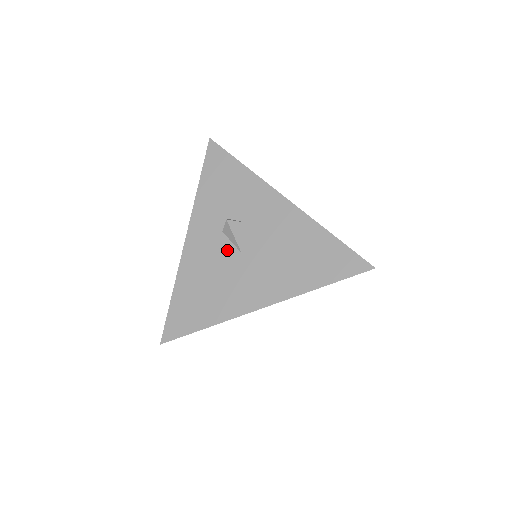
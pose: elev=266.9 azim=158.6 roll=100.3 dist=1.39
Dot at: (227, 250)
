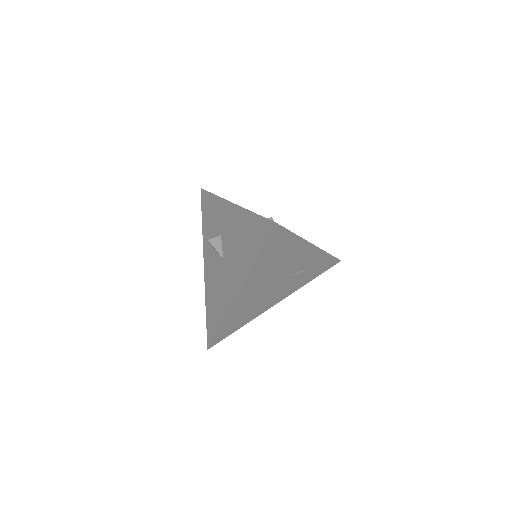
Dot at: (218, 262)
